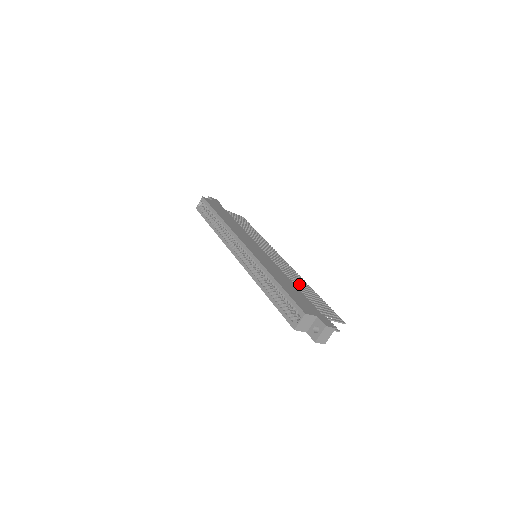
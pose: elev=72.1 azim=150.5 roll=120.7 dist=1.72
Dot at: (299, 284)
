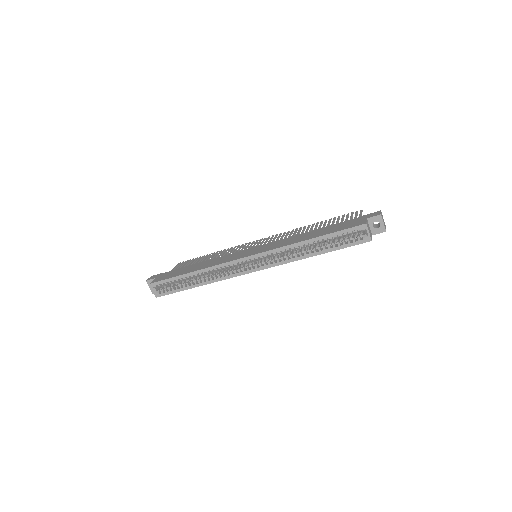
Dot at: (306, 231)
